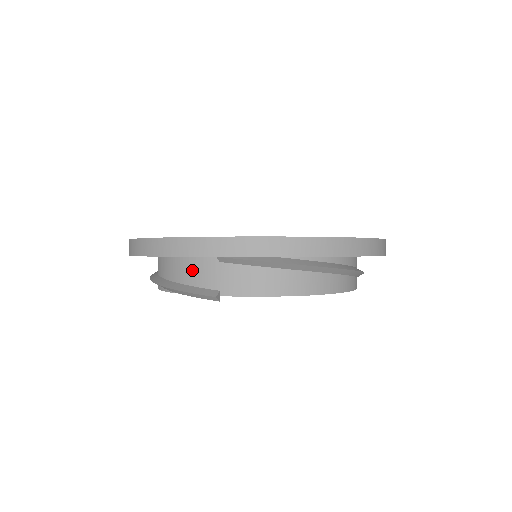
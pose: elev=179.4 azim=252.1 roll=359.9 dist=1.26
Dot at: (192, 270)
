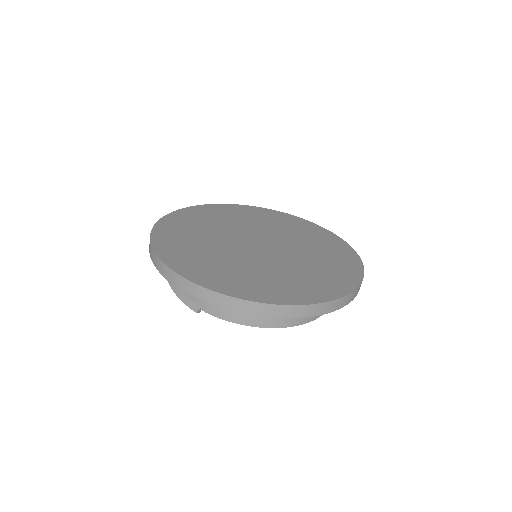
Dot at: occluded
